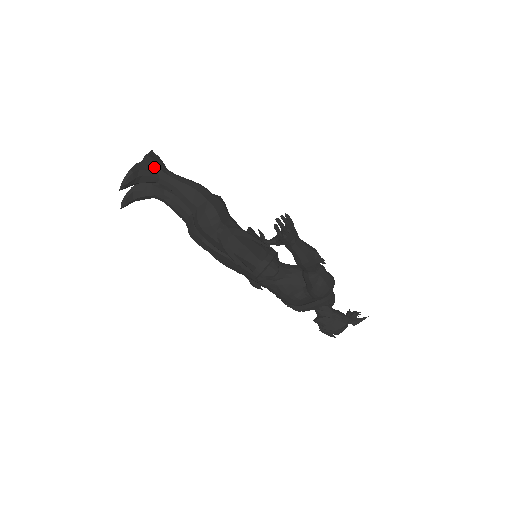
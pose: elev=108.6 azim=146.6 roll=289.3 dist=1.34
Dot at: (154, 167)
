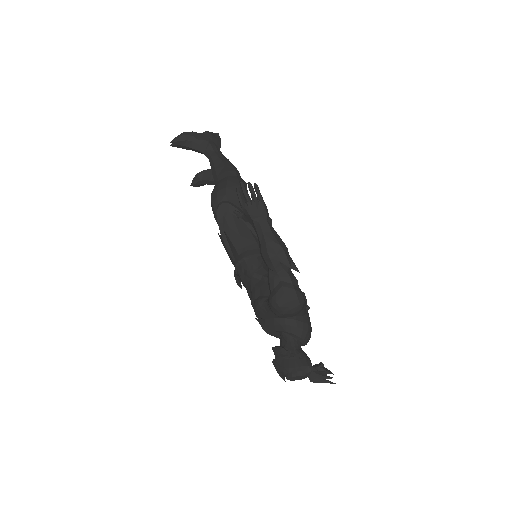
Dot at: (207, 140)
